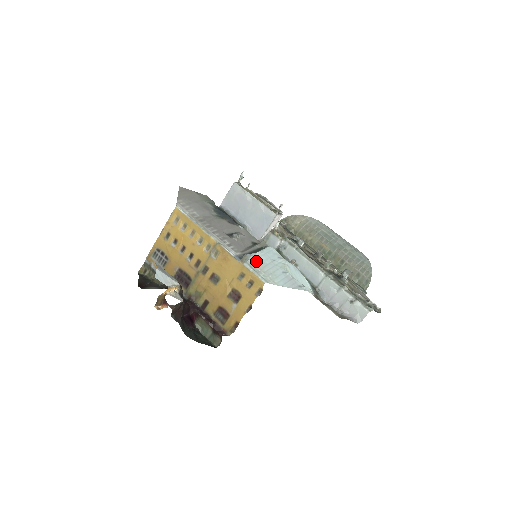
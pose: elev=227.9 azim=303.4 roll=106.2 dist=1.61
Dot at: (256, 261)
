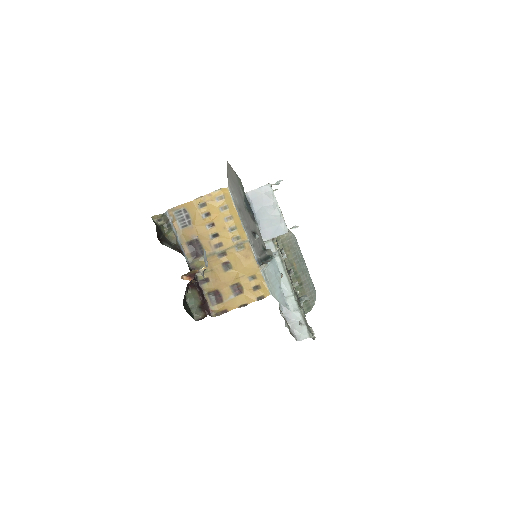
Dot at: (267, 270)
